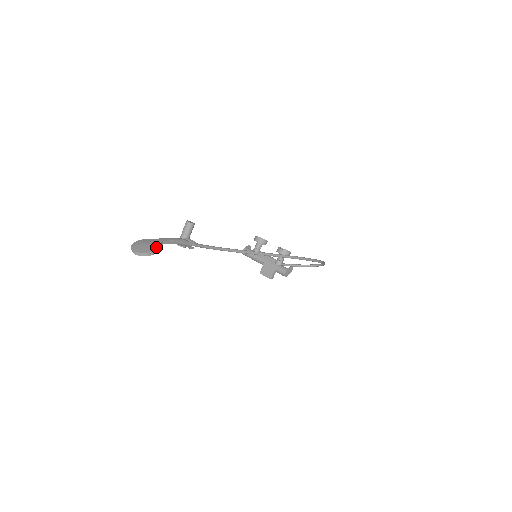
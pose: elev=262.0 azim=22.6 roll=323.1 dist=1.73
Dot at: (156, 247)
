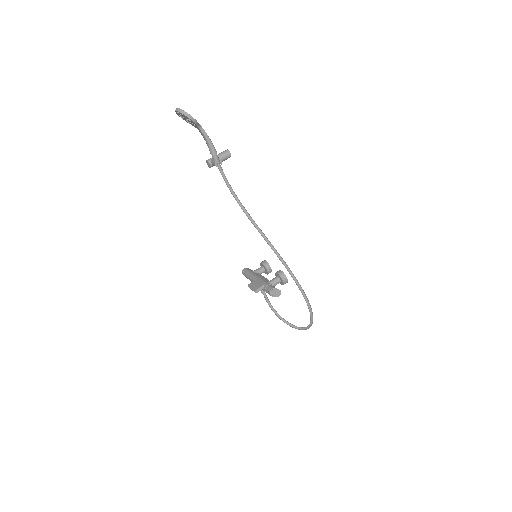
Dot at: (195, 119)
